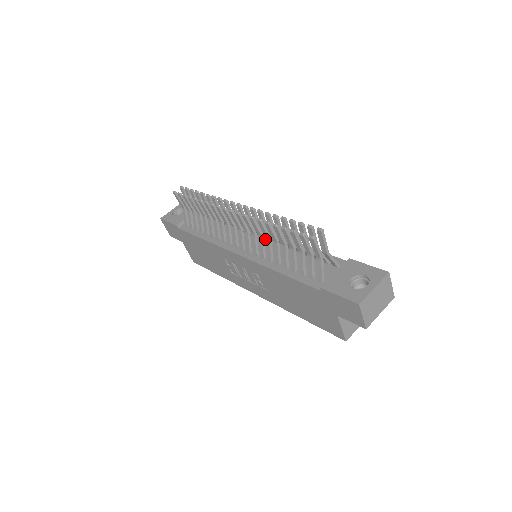
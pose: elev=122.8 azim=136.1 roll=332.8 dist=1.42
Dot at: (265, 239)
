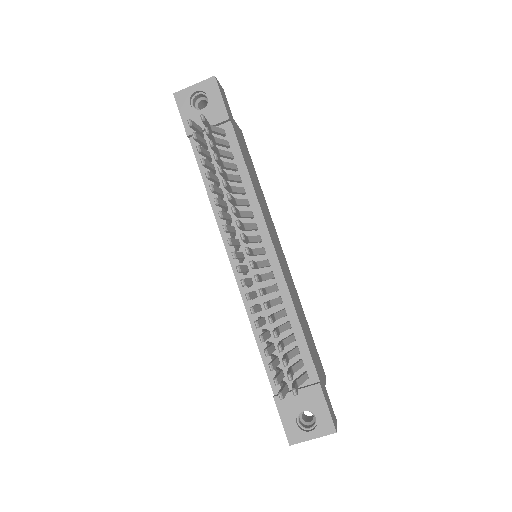
Dot at: (268, 266)
